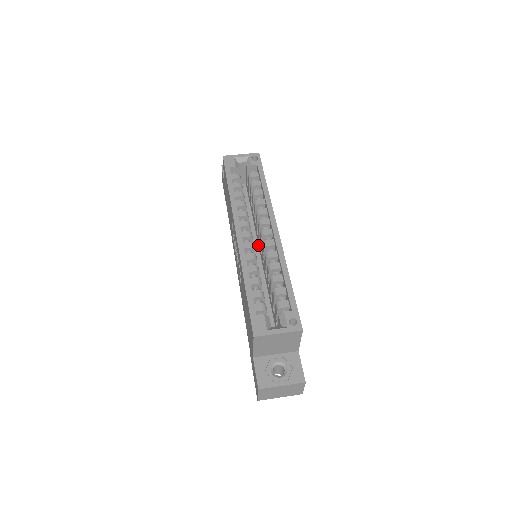
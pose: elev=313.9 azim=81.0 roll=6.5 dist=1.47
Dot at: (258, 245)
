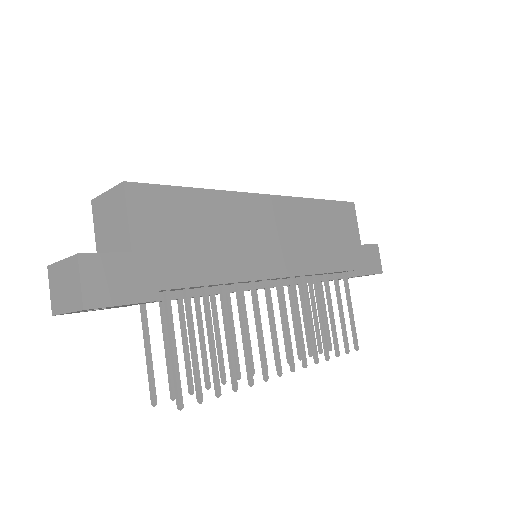
Dot at: occluded
